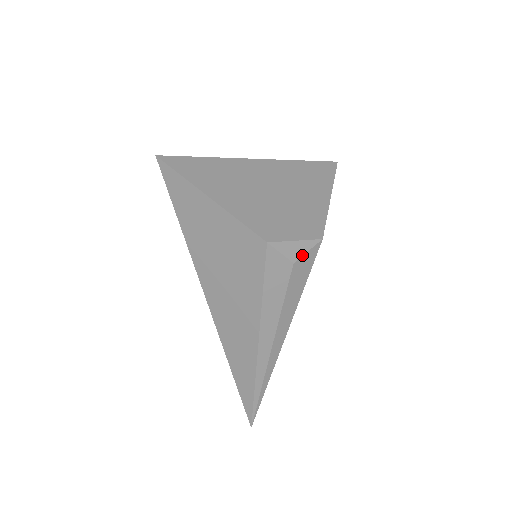
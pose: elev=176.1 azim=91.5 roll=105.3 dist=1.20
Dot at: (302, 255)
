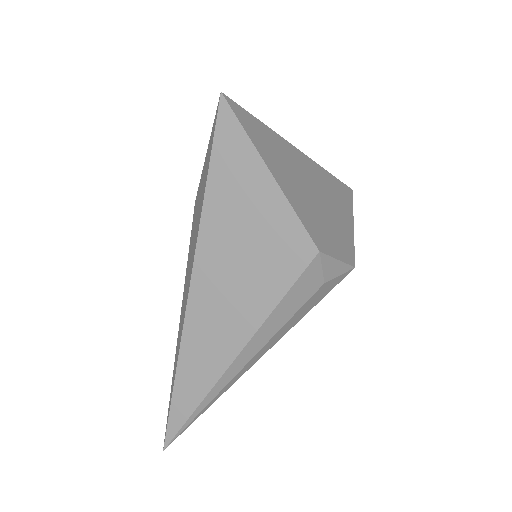
Dot at: (334, 277)
